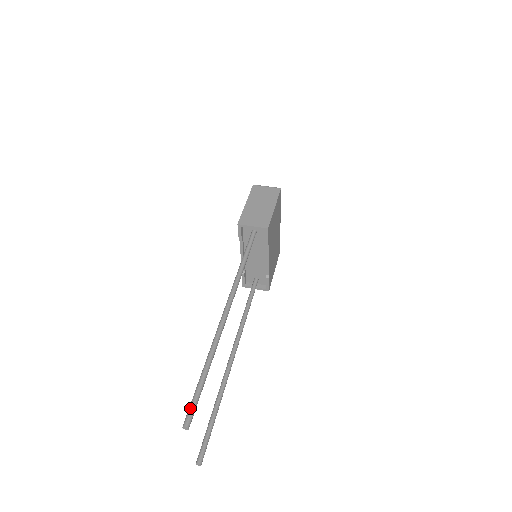
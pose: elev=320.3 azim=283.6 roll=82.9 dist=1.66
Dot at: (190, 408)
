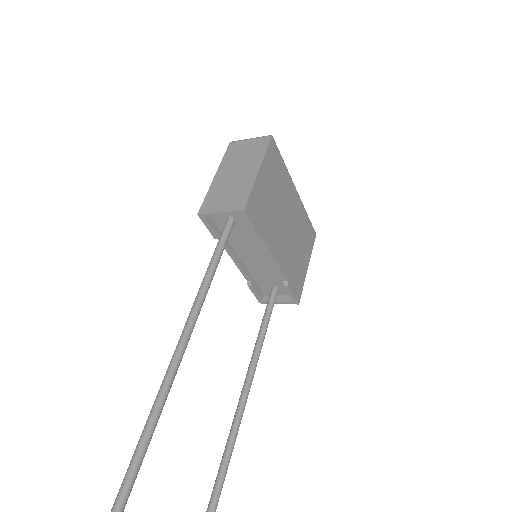
Dot at: out of frame
